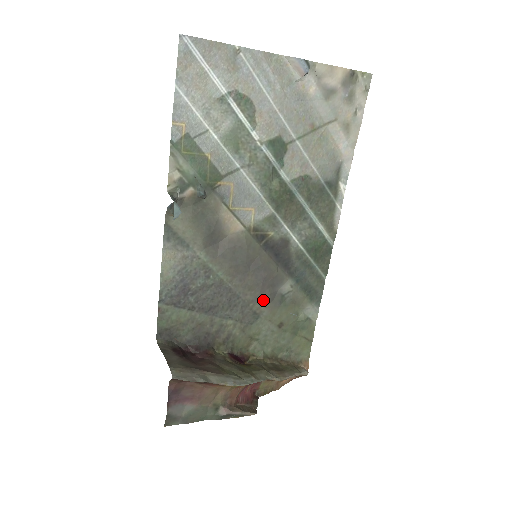
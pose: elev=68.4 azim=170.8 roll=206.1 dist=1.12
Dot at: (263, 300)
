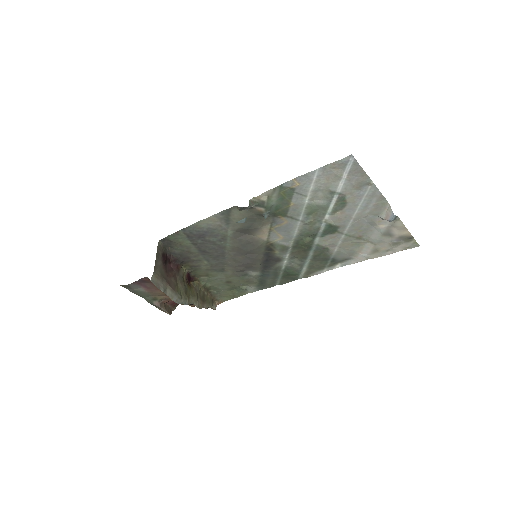
Dot at: (234, 269)
